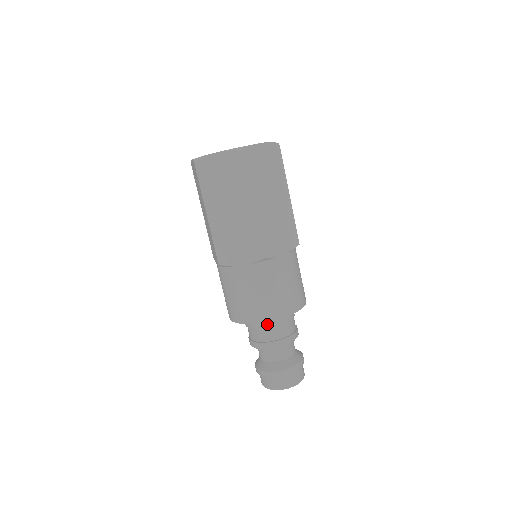
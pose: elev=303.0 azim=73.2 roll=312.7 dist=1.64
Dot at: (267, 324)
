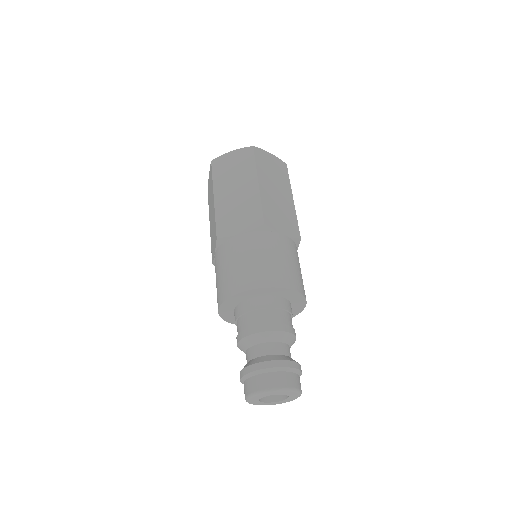
Dot at: (260, 304)
